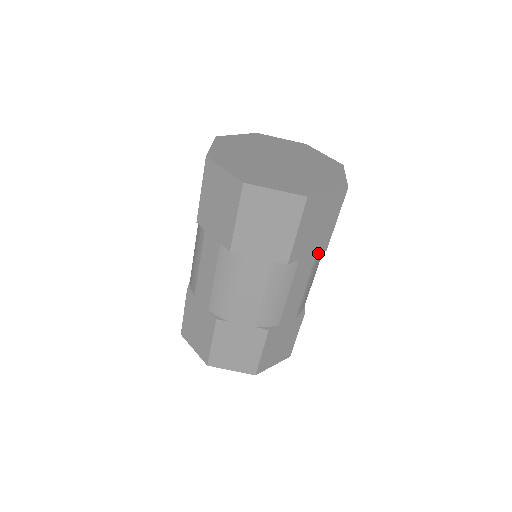
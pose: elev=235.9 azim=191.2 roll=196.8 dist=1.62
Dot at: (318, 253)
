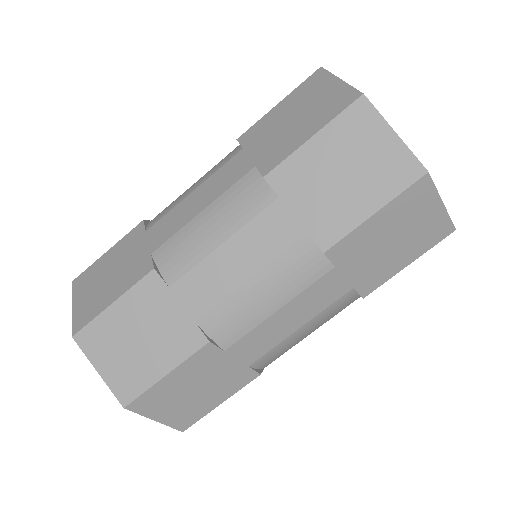
Dot at: (310, 238)
